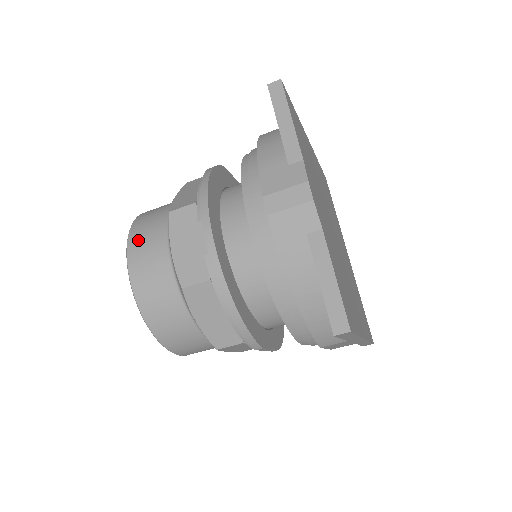
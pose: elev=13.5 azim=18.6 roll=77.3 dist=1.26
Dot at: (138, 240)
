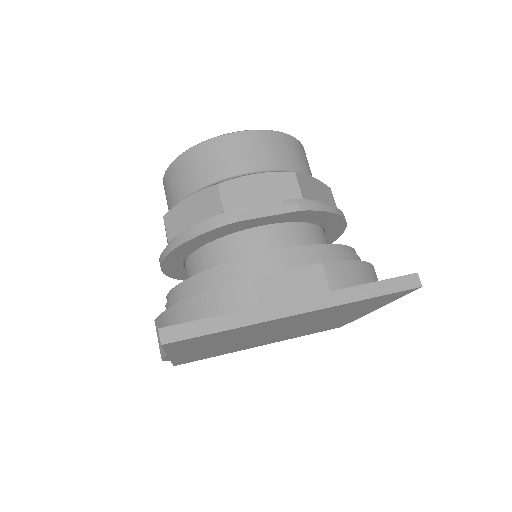
Dot at: (167, 182)
